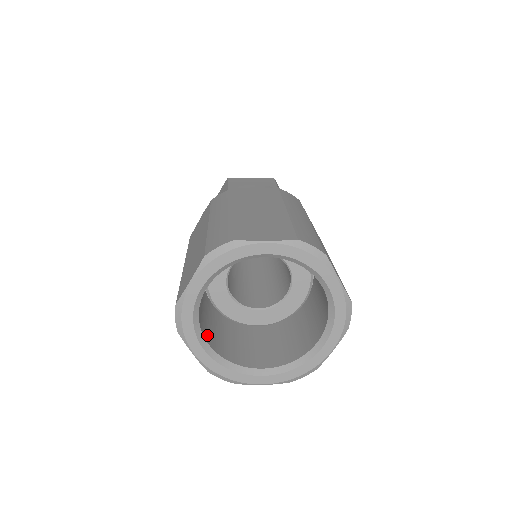
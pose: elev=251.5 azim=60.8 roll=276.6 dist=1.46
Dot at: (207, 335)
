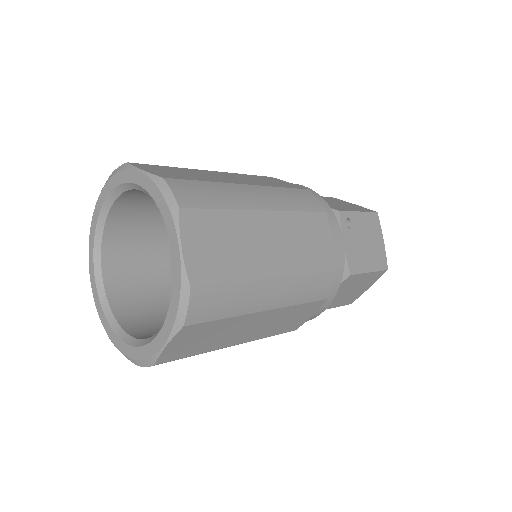
Dot at: (134, 327)
